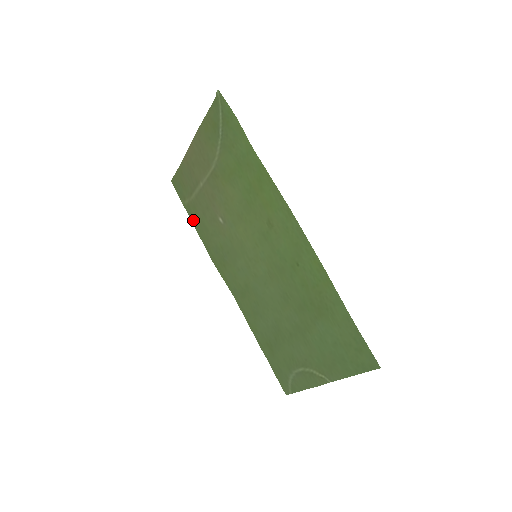
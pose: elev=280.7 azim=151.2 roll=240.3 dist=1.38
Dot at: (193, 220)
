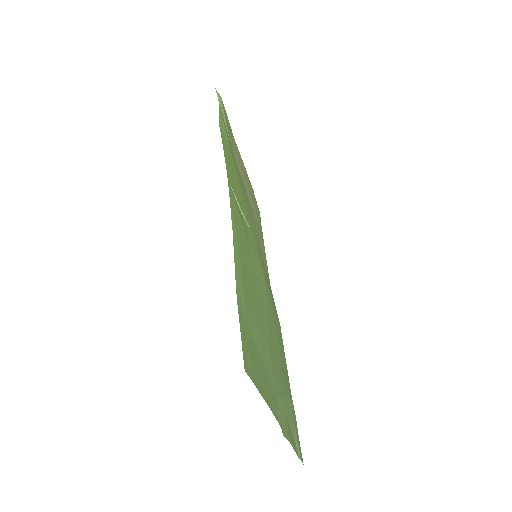
Dot at: (263, 243)
